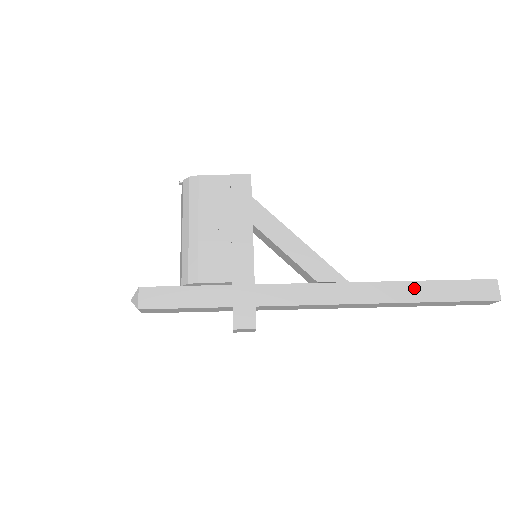
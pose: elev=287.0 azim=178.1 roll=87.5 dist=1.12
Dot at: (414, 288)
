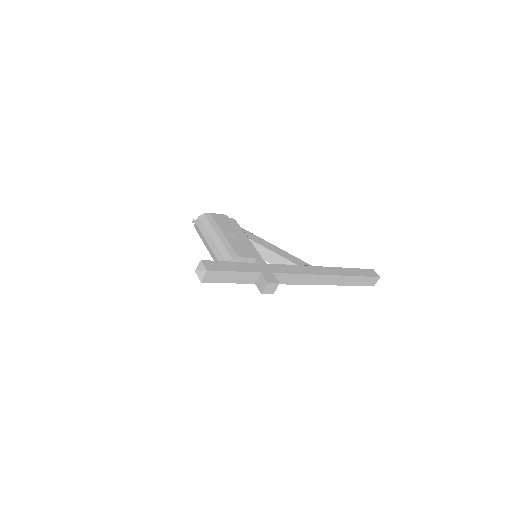
Dot at: (342, 270)
